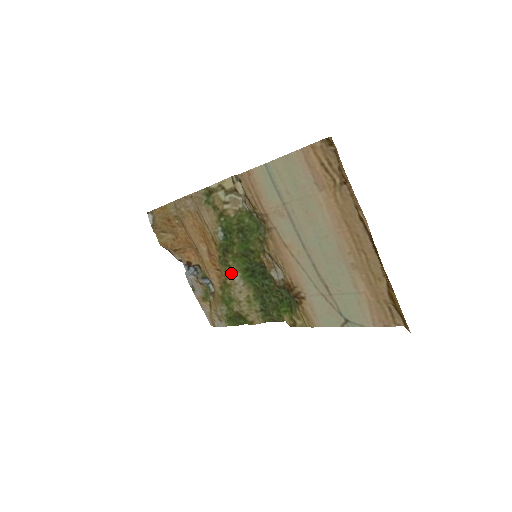
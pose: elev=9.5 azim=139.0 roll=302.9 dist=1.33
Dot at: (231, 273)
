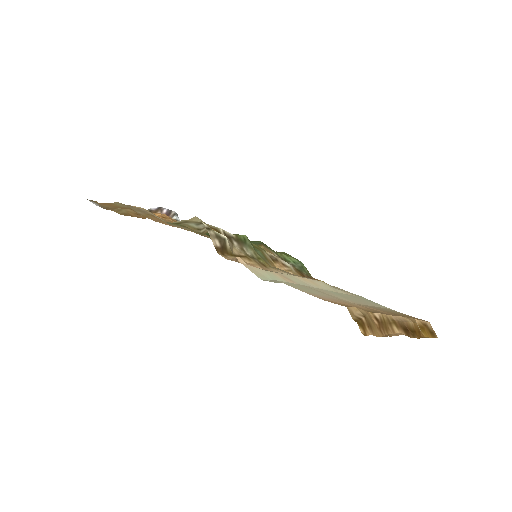
Dot at: occluded
